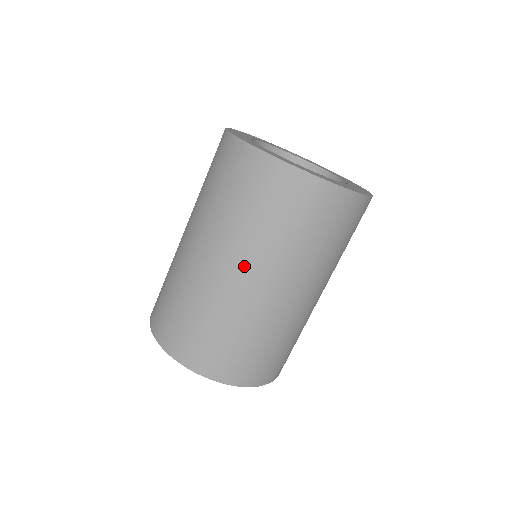
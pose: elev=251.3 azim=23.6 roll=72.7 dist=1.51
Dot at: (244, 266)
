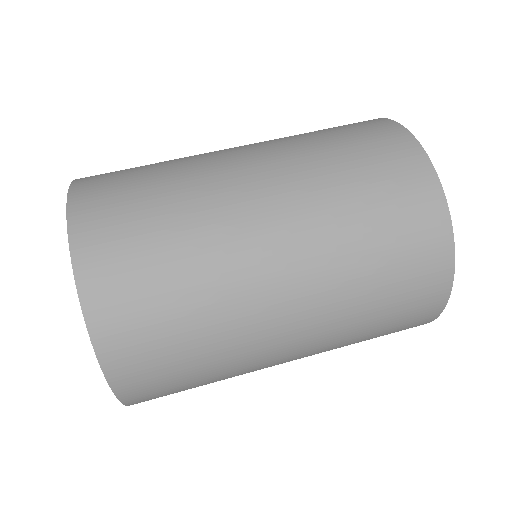
Dot at: (261, 153)
